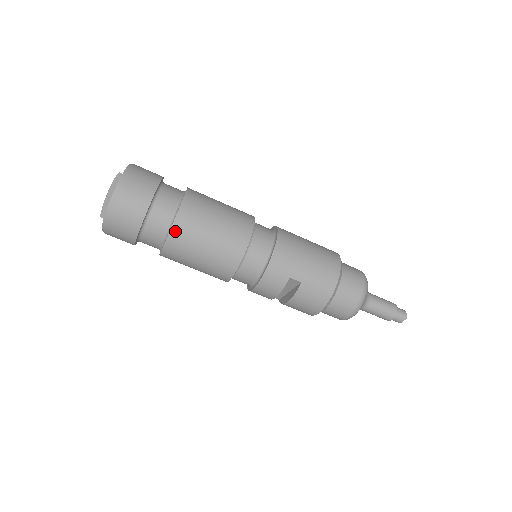
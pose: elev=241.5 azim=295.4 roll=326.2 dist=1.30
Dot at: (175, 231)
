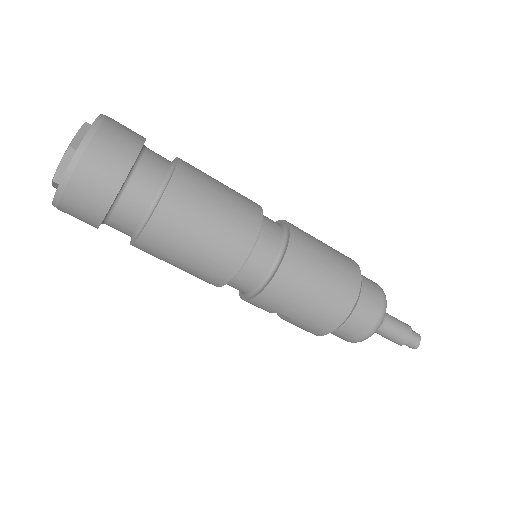
Dot at: (140, 245)
